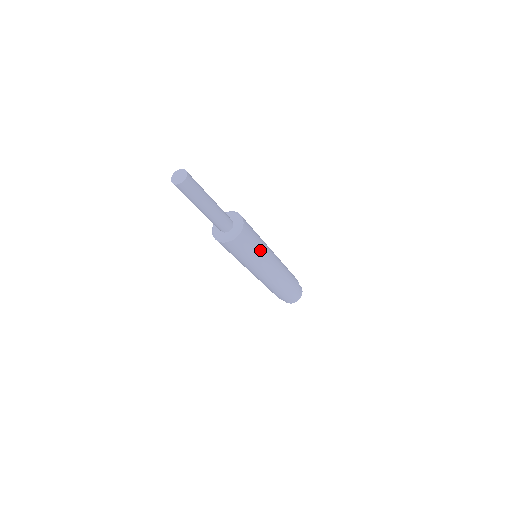
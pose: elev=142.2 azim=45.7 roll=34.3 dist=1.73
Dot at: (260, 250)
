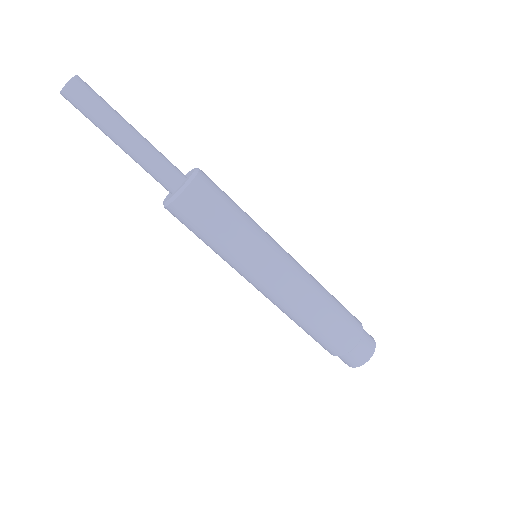
Dot at: (238, 237)
